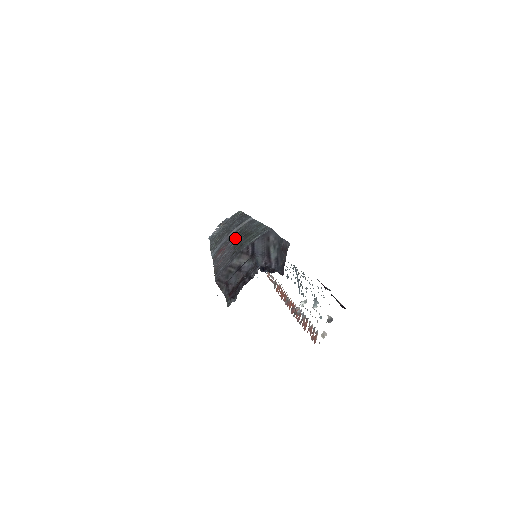
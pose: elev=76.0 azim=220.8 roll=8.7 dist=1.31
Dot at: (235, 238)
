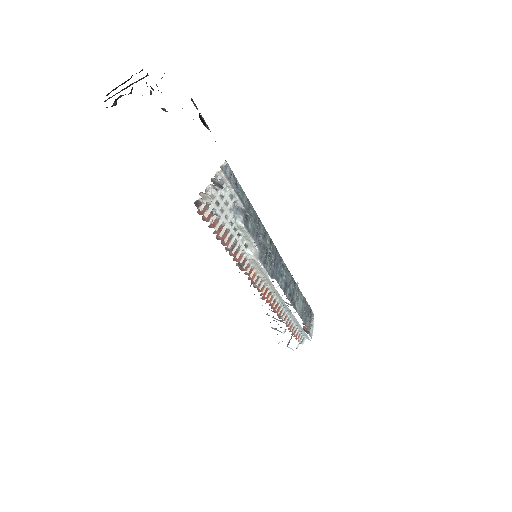
Dot at: occluded
